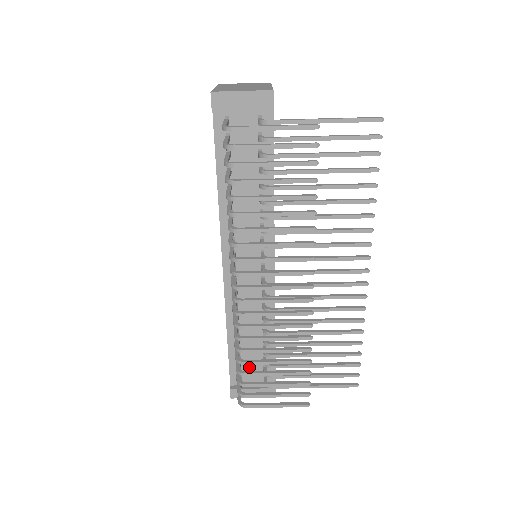
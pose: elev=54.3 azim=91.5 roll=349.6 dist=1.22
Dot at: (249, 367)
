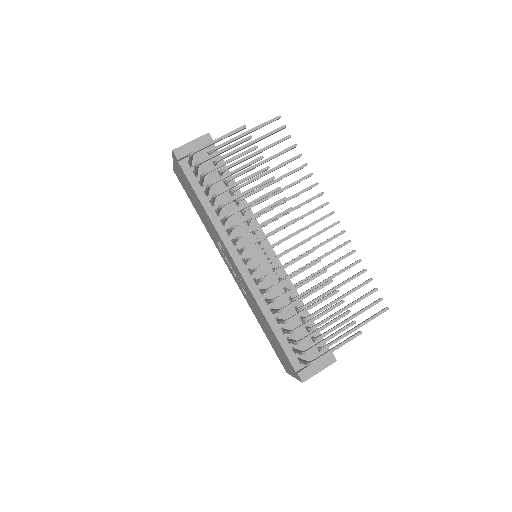
Dot at: (301, 345)
